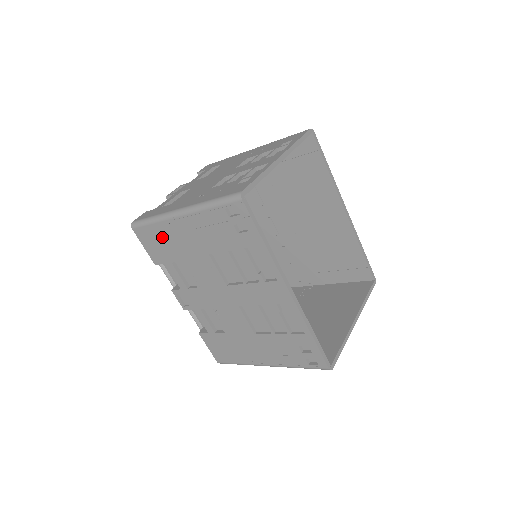
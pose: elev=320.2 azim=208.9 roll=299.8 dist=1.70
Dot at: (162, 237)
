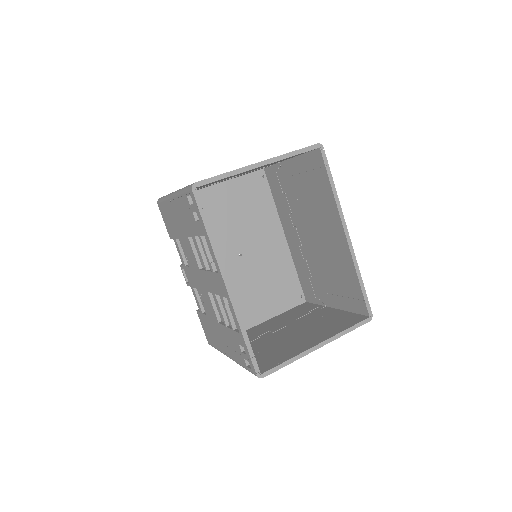
Dot at: (169, 215)
